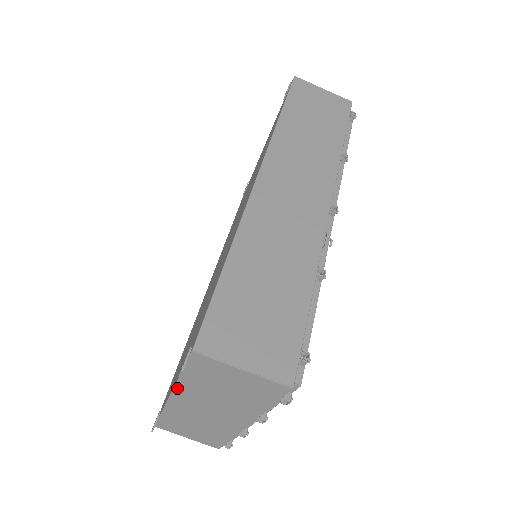
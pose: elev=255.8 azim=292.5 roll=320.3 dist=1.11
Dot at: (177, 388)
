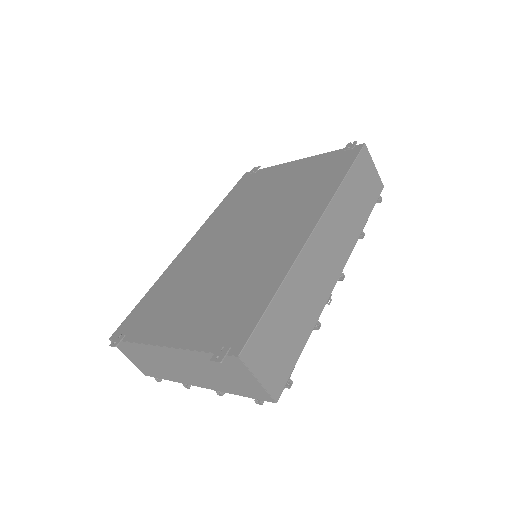
Dot at: (182, 350)
